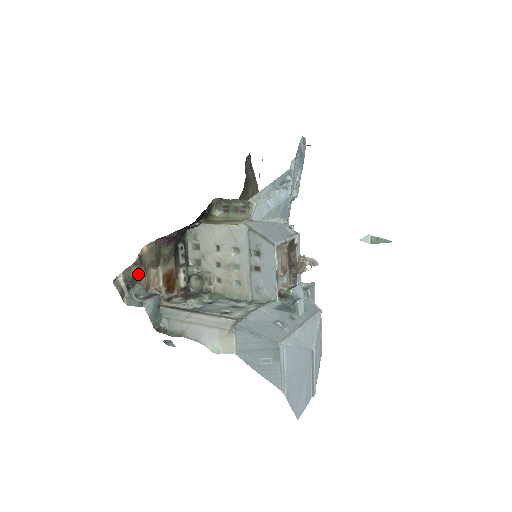
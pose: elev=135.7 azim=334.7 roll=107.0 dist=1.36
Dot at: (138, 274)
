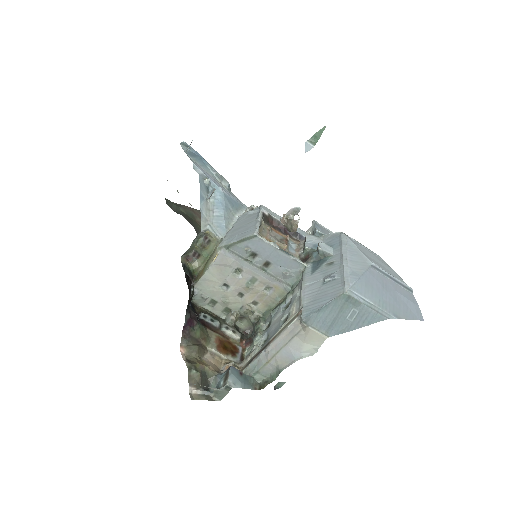
Dot at: (200, 372)
